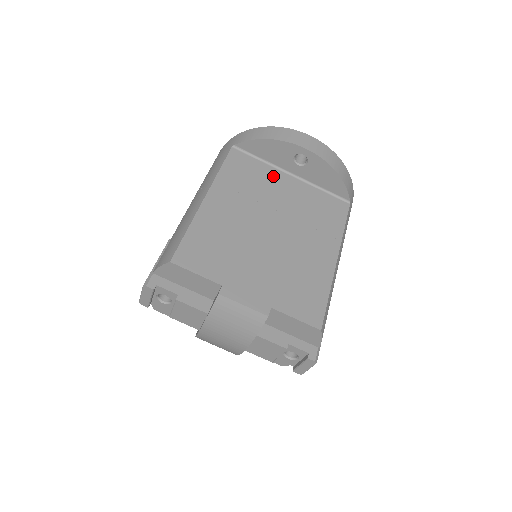
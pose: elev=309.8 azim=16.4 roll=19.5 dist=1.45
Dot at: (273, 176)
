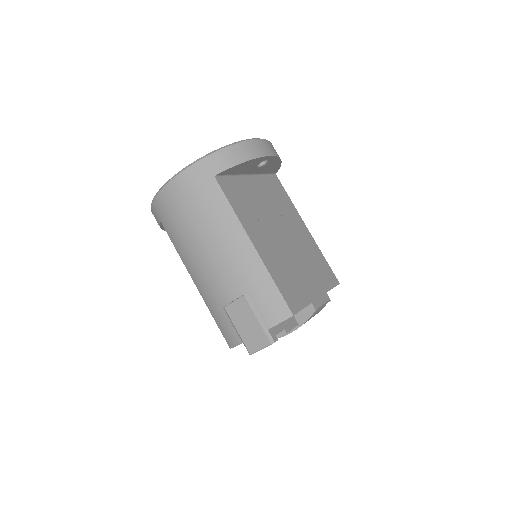
Dot at: (247, 186)
